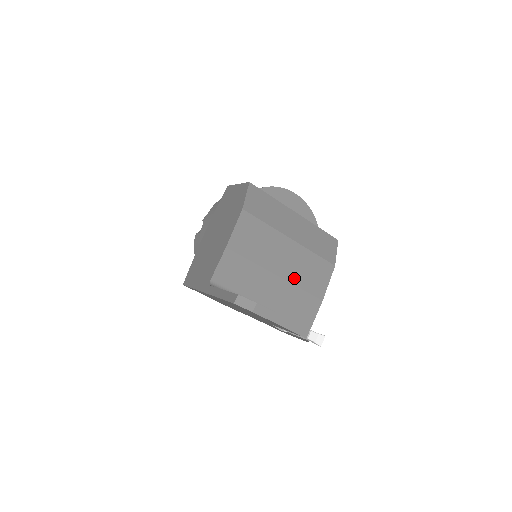
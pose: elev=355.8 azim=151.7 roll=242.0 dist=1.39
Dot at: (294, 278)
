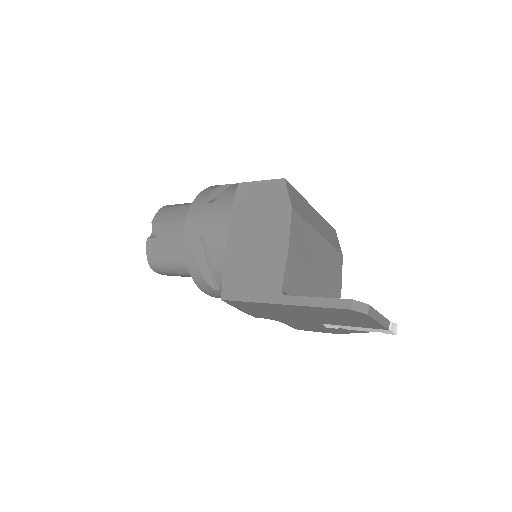
Dot at: (326, 273)
